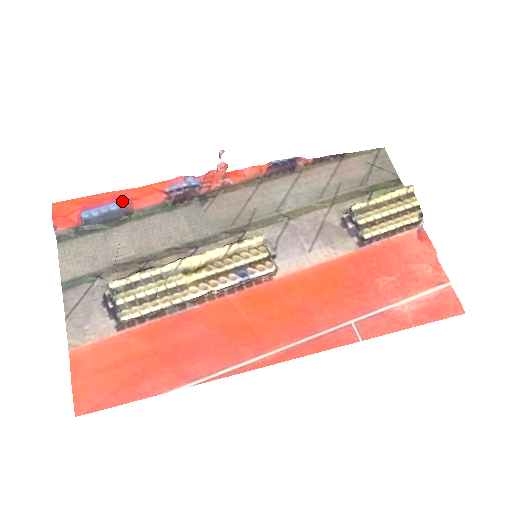
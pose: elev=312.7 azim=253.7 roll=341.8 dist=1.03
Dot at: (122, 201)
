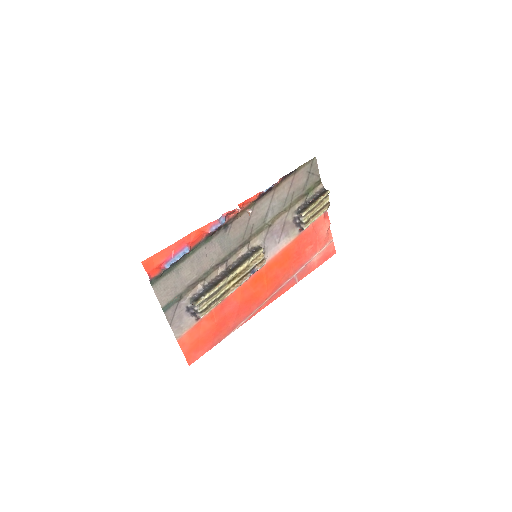
Dot at: (186, 248)
